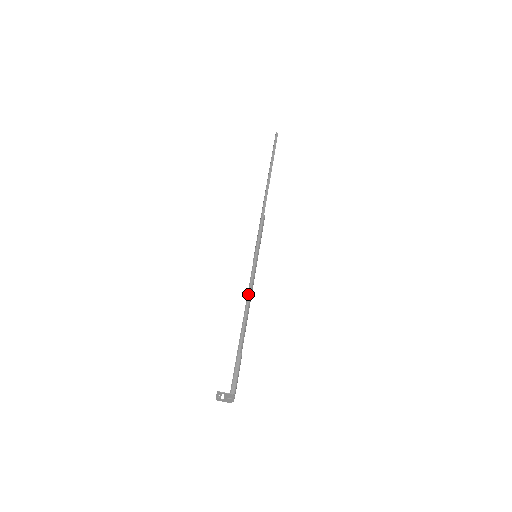
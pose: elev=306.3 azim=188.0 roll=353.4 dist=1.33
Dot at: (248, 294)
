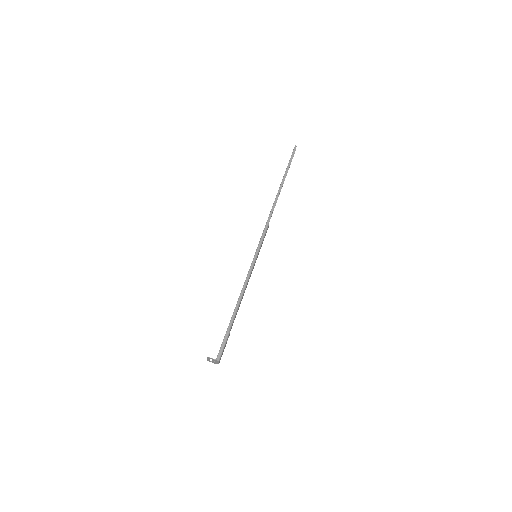
Dot at: (243, 287)
